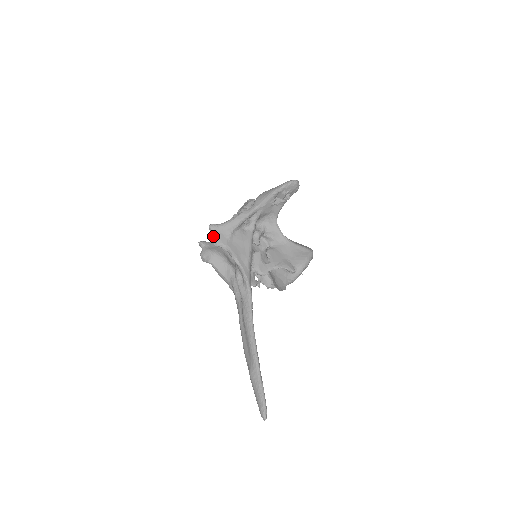
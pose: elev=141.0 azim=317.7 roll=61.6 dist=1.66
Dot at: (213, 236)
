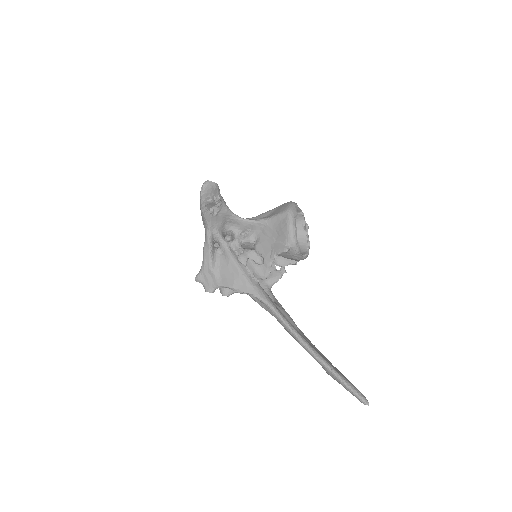
Dot at: (204, 286)
